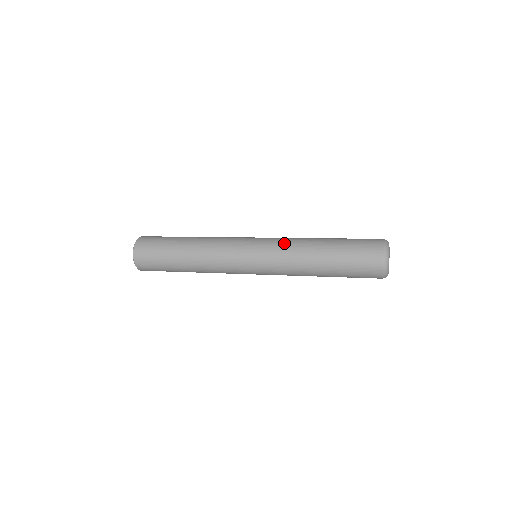
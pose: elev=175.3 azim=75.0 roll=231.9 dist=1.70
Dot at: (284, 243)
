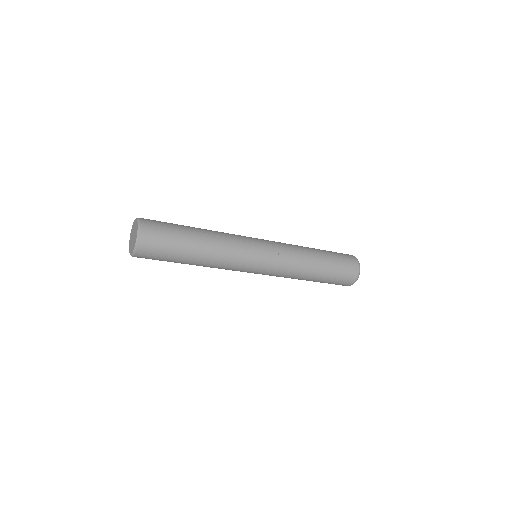
Dot at: (287, 244)
